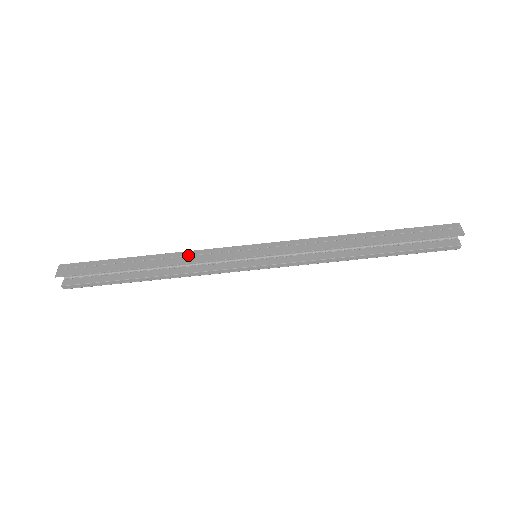
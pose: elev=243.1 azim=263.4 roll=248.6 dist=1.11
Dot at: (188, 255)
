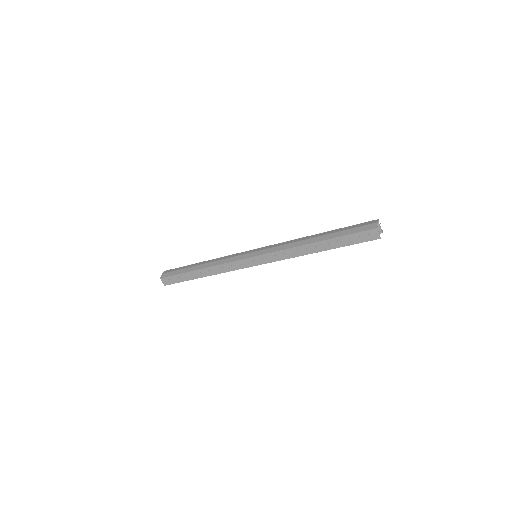
Dot at: (220, 268)
